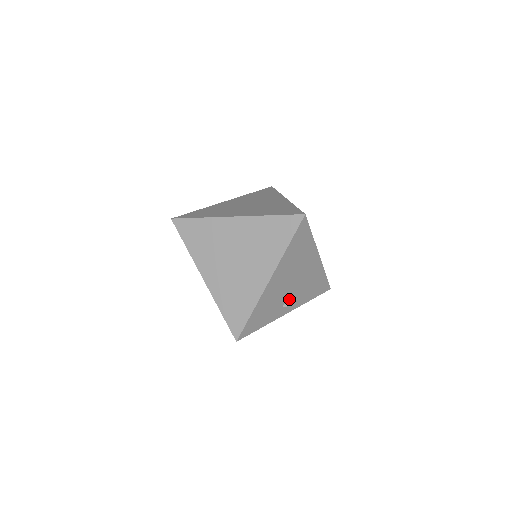
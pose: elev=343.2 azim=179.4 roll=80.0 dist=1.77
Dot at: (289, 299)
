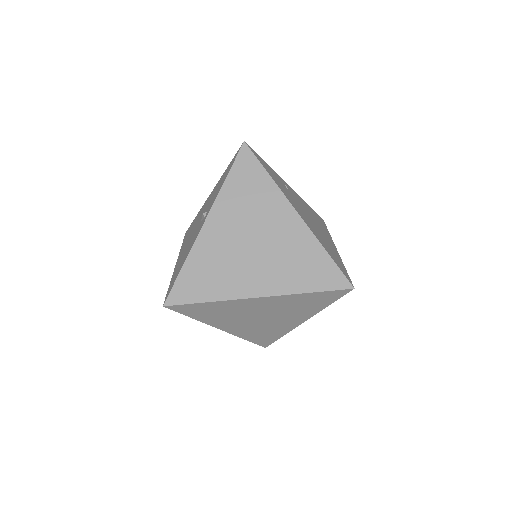
Dot at: occluded
